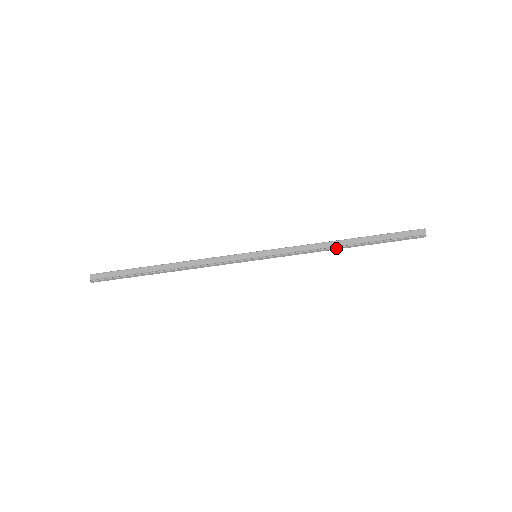
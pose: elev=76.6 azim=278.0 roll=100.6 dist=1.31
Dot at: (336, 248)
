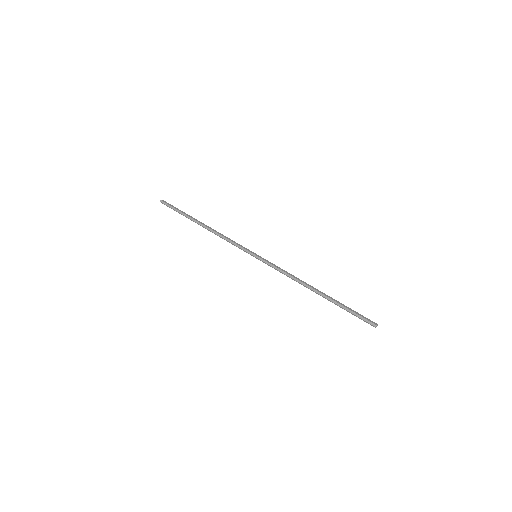
Dot at: (309, 286)
